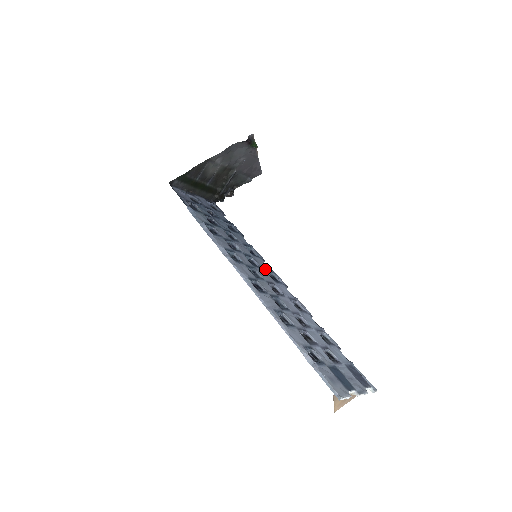
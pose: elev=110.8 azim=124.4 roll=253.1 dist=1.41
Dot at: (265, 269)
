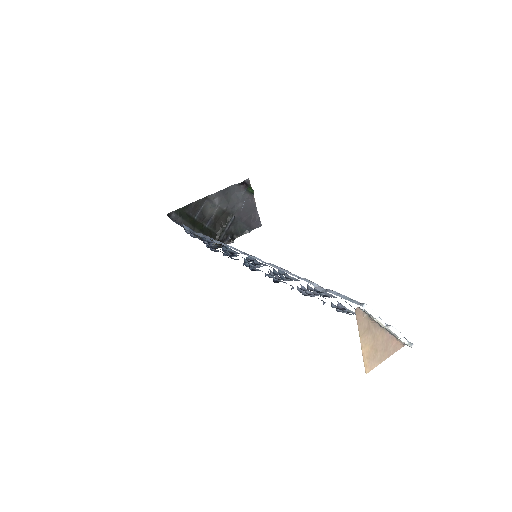
Dot at: occluded
